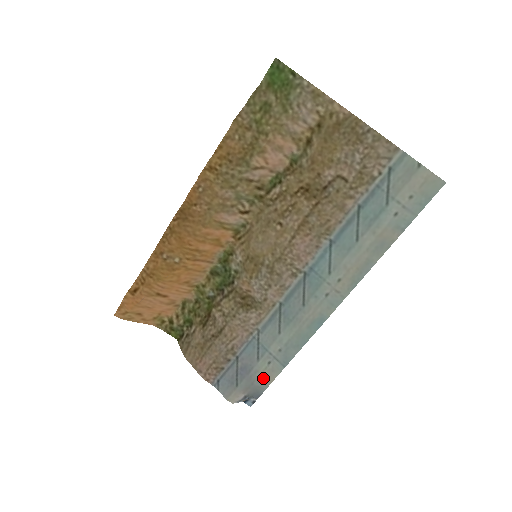
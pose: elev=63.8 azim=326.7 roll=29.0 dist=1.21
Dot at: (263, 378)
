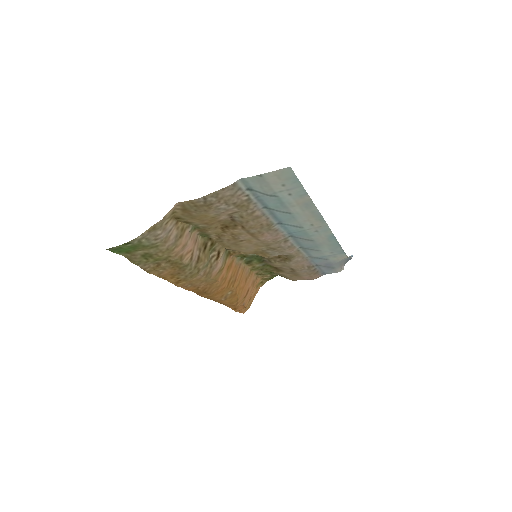
Dot at: occluded
